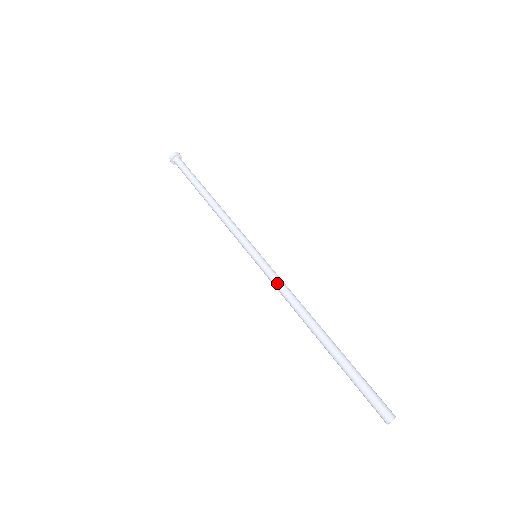
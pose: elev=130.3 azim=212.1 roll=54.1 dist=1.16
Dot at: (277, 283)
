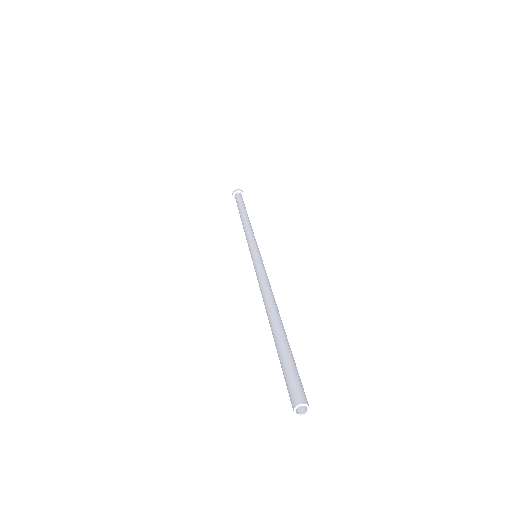
Dot at: (257, 277)
